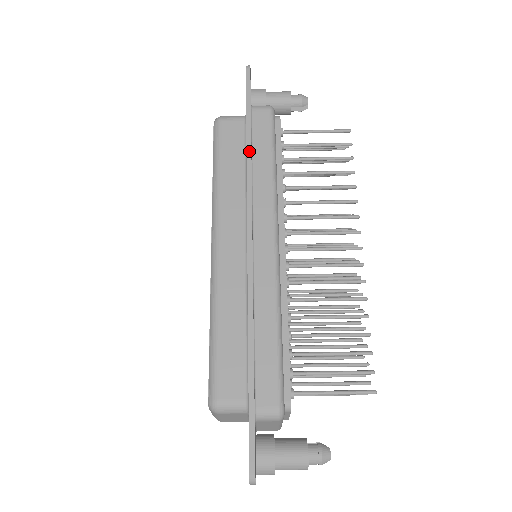
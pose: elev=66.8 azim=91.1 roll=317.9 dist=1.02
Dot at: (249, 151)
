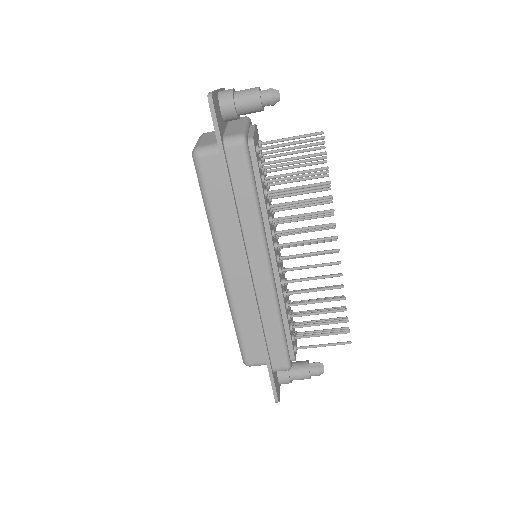
Dot at: (232, 197)
